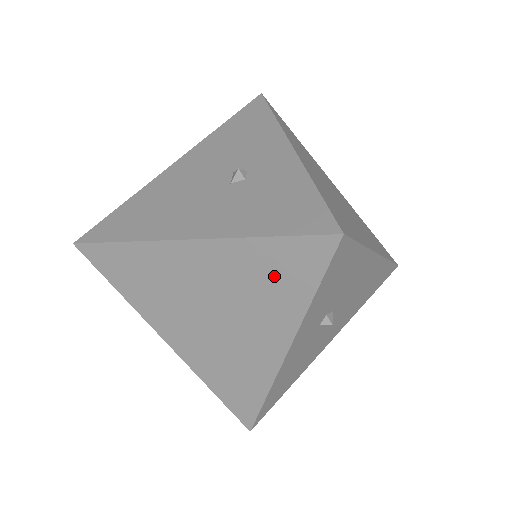
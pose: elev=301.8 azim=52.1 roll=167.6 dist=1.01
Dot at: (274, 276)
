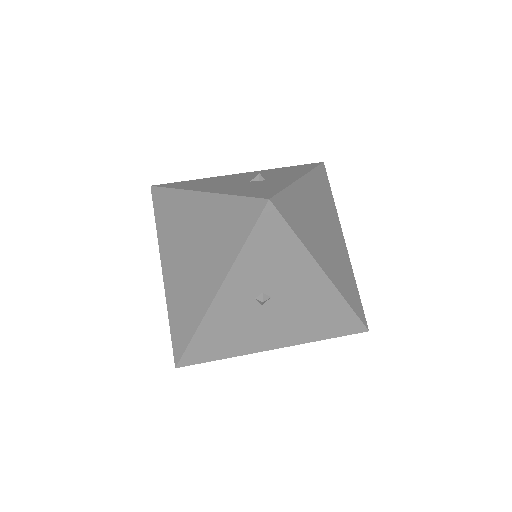
Dot at: (229, 226)
